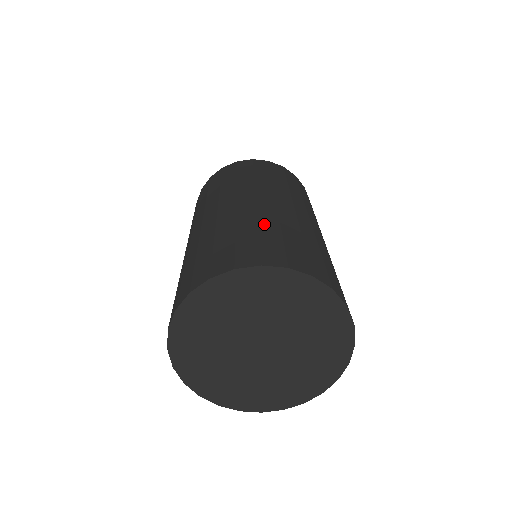
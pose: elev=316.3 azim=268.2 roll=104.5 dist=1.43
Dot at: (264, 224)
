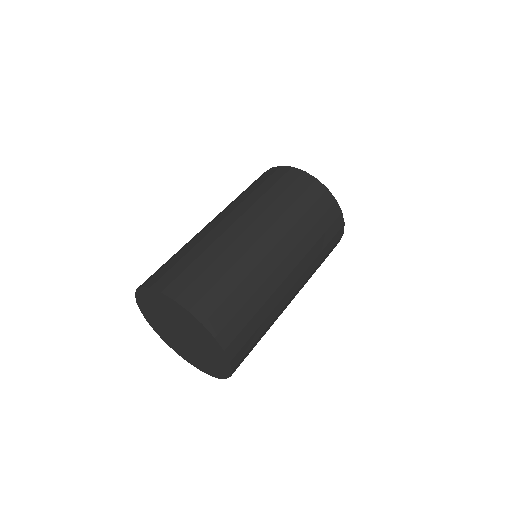
Dot at: (186, 248)
